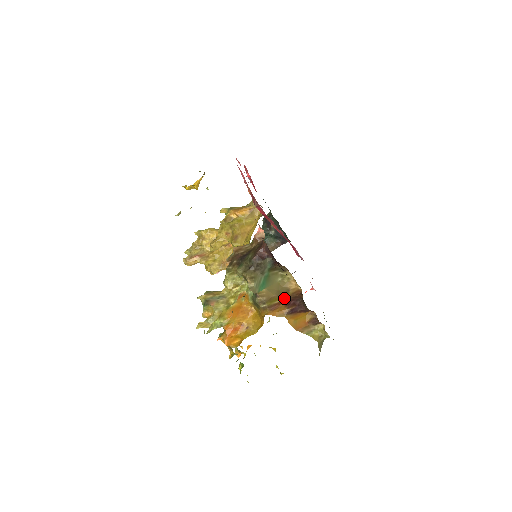
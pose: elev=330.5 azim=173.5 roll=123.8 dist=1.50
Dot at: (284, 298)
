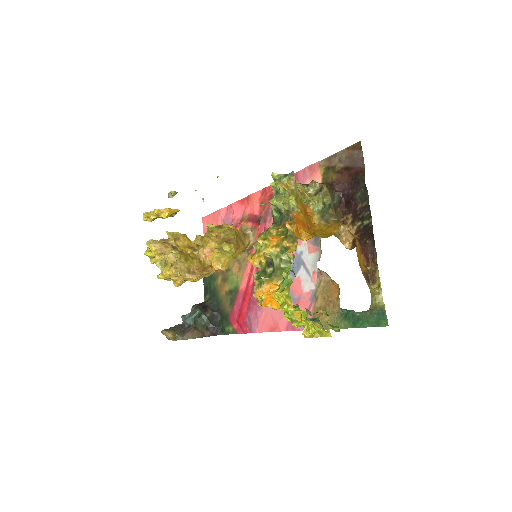
Dot at: occluded
